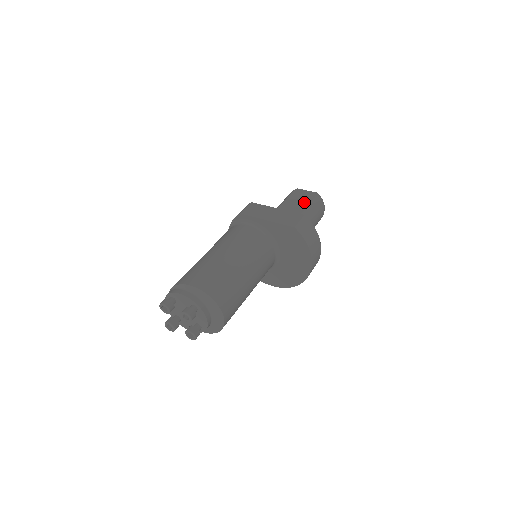
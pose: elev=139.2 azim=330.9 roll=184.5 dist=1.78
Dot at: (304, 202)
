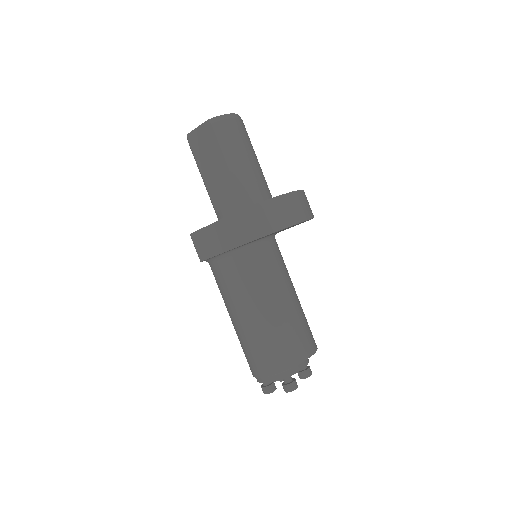
Dot at: (215, 153)
